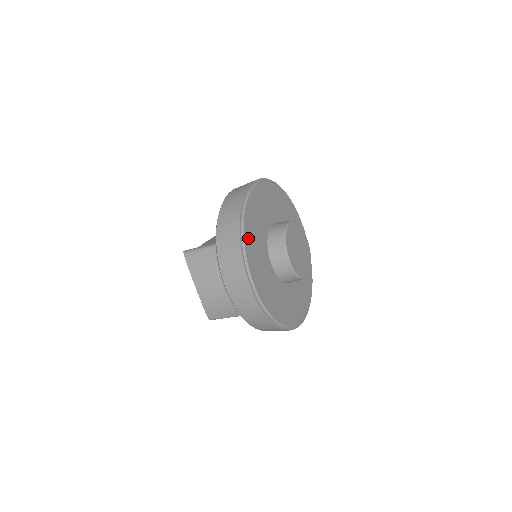
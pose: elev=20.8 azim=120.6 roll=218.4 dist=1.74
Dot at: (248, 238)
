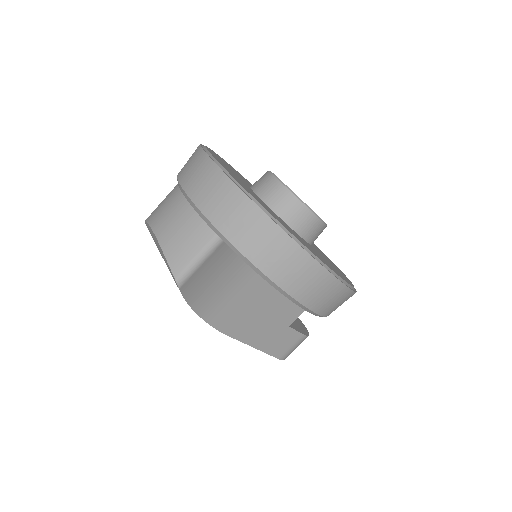
Dot at: occluded
